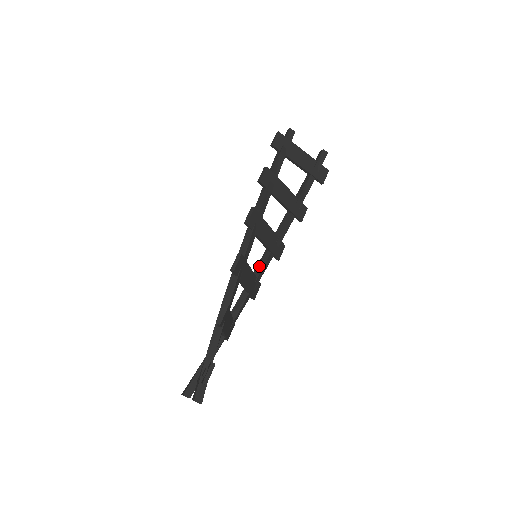
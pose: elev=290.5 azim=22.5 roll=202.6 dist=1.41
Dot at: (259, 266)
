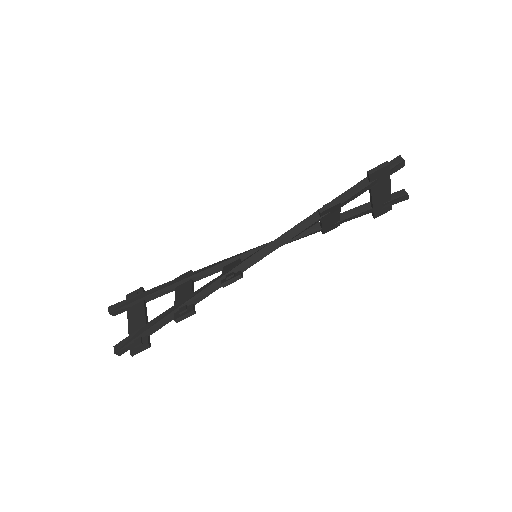
Dot at: (252, 253)
